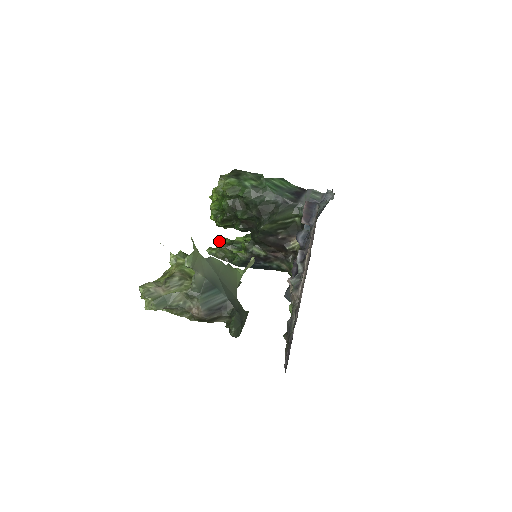
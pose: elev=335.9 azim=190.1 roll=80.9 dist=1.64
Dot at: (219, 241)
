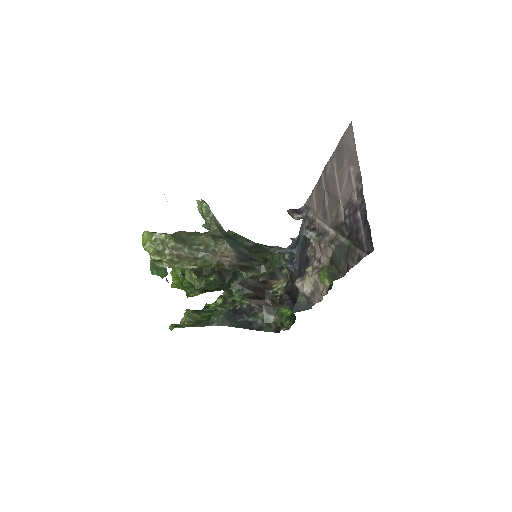
Dot at: occluded
